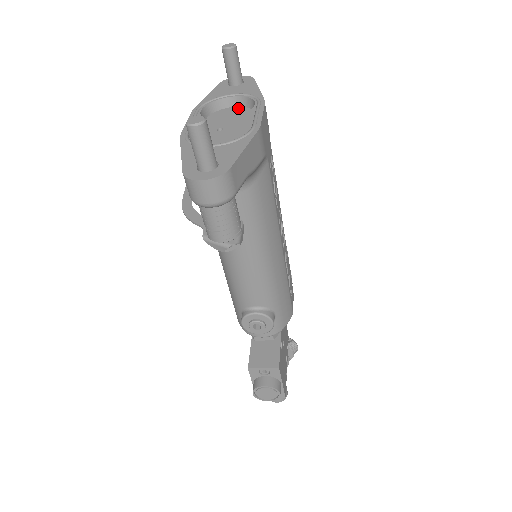
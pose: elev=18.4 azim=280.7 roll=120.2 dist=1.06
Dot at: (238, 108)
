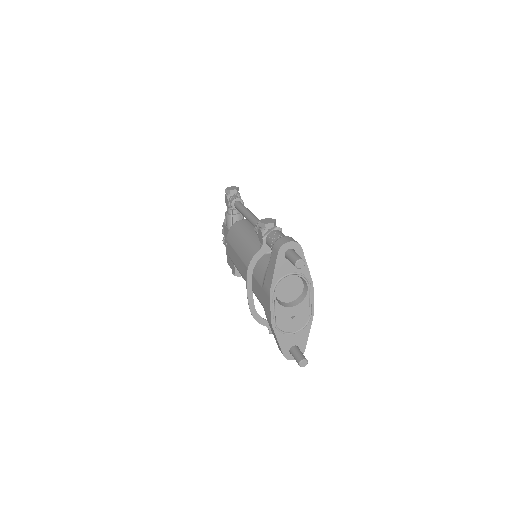
Dot at: (293, 278)
